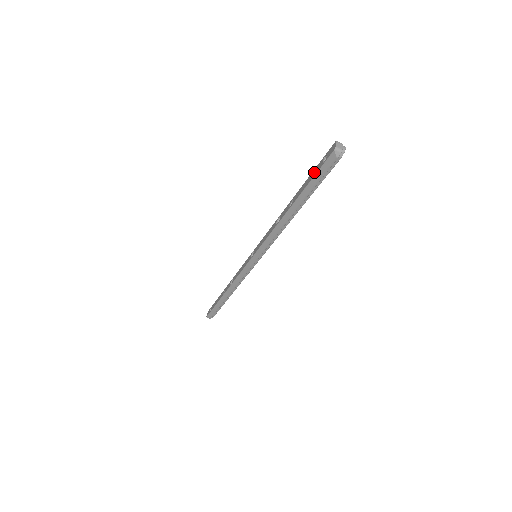
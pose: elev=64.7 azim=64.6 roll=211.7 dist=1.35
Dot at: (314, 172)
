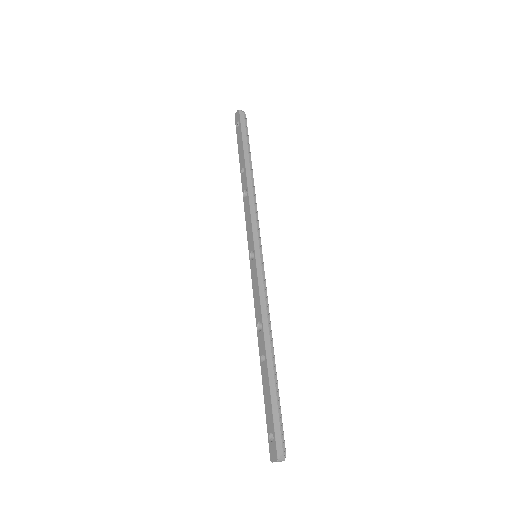
Dot at: (268, 415)
